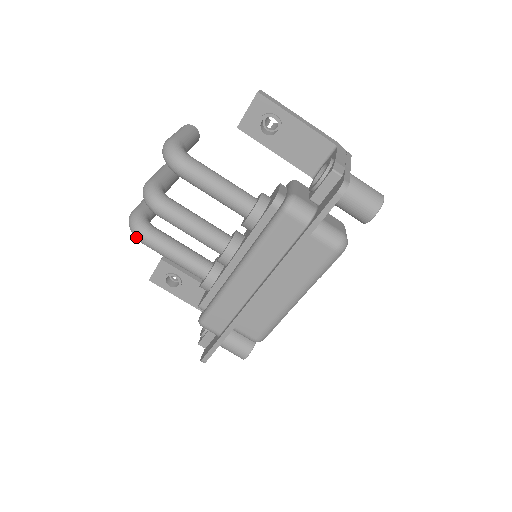
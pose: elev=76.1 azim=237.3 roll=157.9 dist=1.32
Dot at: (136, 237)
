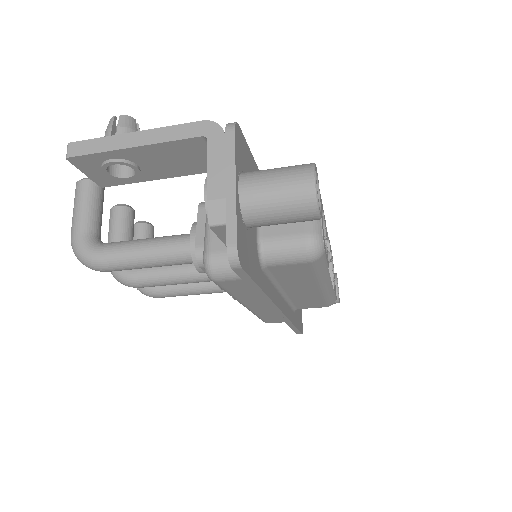
Dot at: occluded
